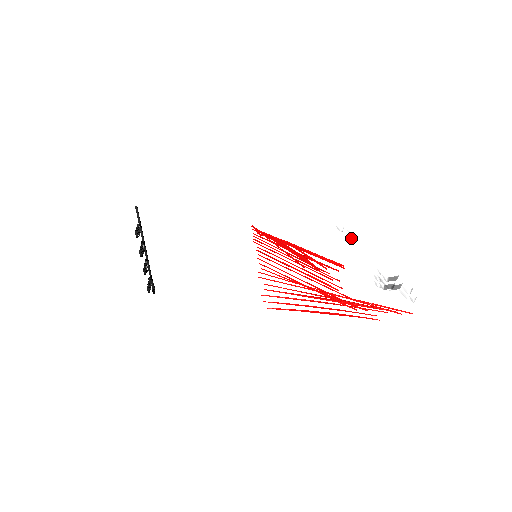
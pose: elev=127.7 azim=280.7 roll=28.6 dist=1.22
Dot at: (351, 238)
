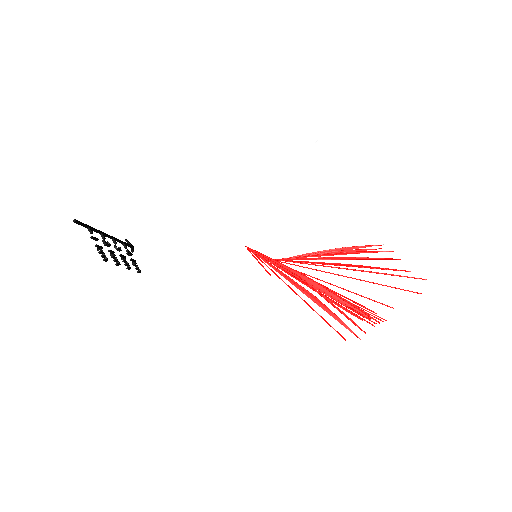
Dot at: occluded
